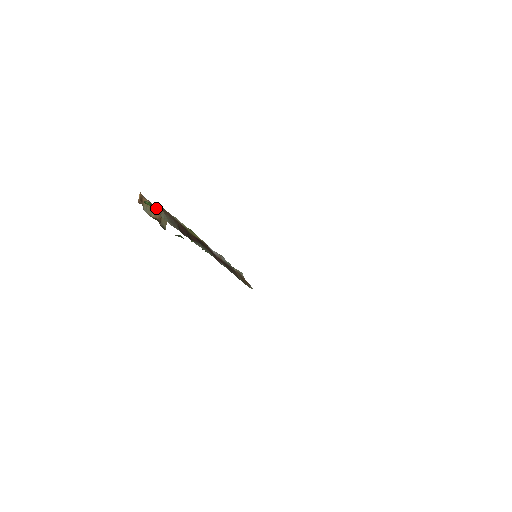
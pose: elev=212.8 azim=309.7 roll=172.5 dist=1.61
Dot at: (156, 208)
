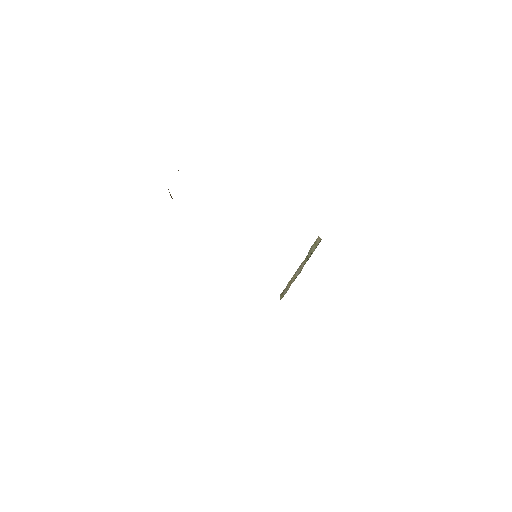
Dot at: occluded
